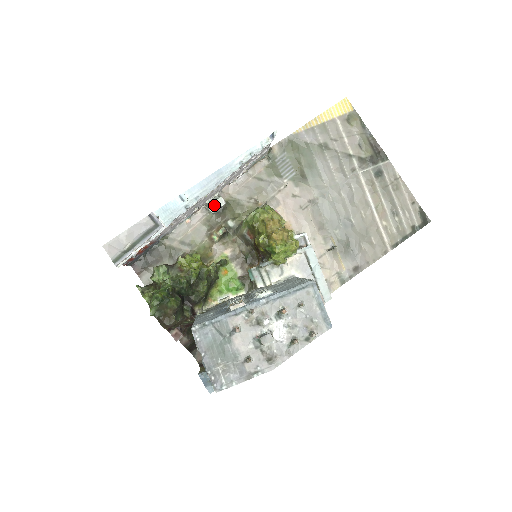
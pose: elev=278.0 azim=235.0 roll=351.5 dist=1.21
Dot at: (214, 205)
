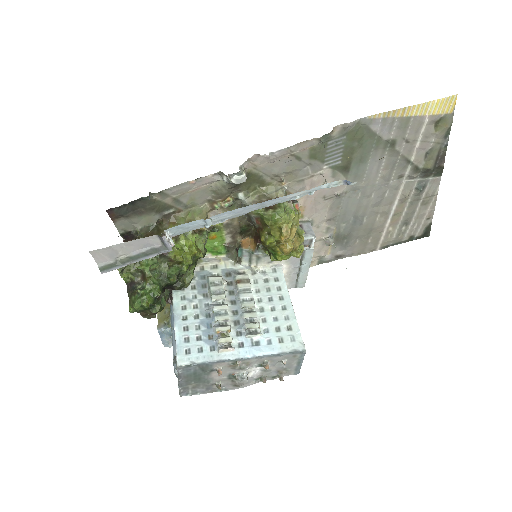
Dot at: (232, 180)
